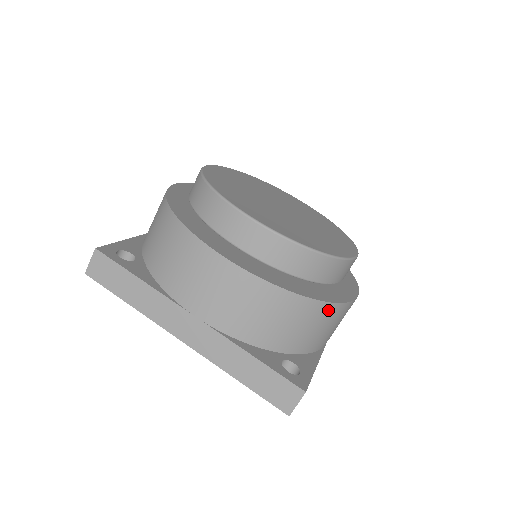
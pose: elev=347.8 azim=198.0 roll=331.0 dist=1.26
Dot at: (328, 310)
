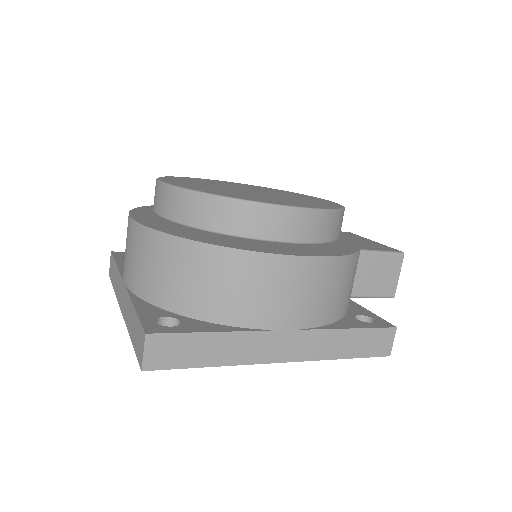
Dot at: (215, 256)
